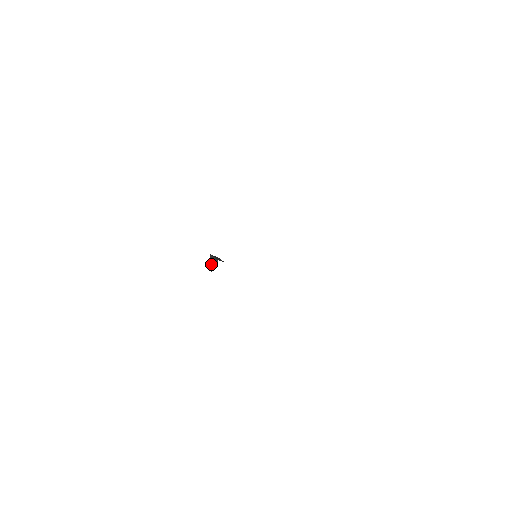
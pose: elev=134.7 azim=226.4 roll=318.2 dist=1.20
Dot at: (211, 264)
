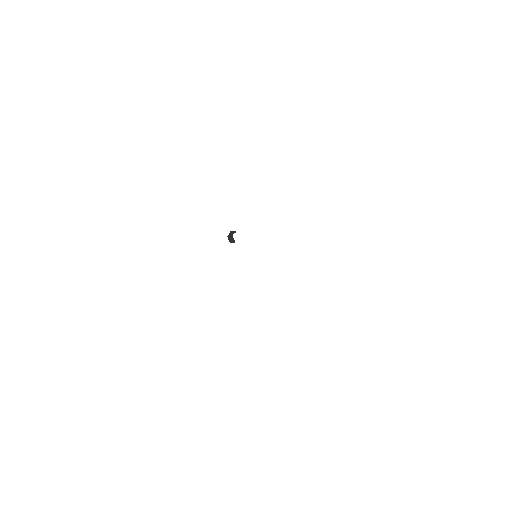
Dot at: (232, 233)
